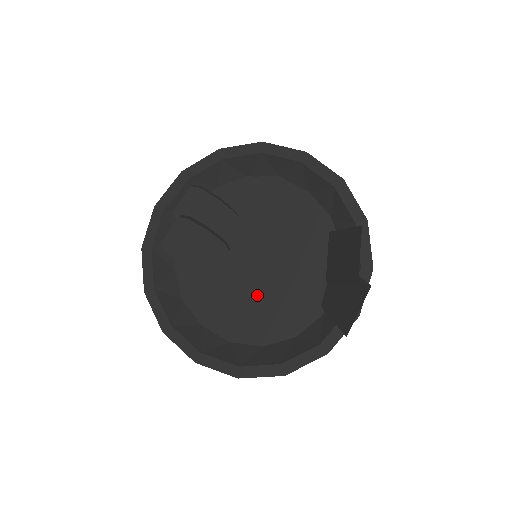
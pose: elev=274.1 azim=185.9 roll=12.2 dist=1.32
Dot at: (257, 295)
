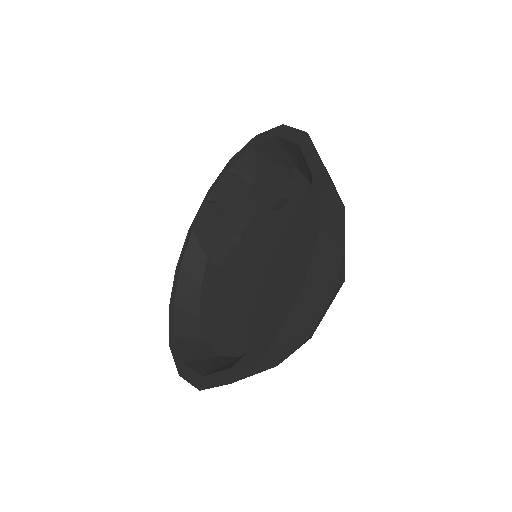
Dot at: (236, 298)
